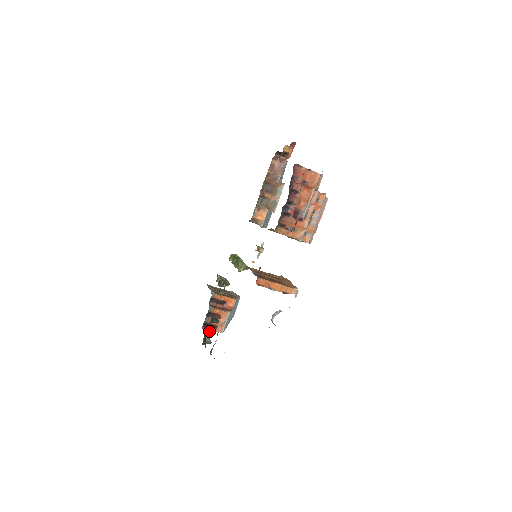
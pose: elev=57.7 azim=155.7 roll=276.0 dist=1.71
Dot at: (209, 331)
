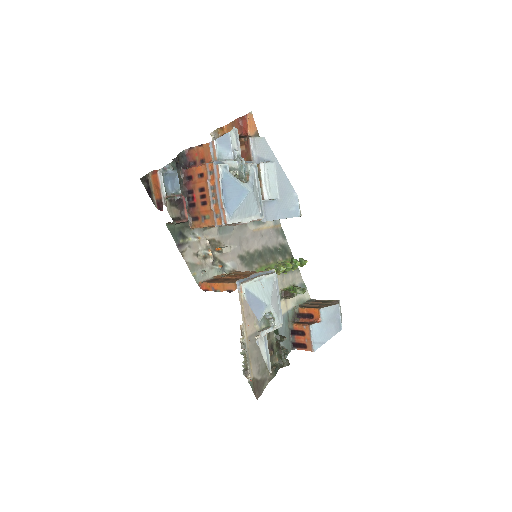
Dot at: (283, 351)
